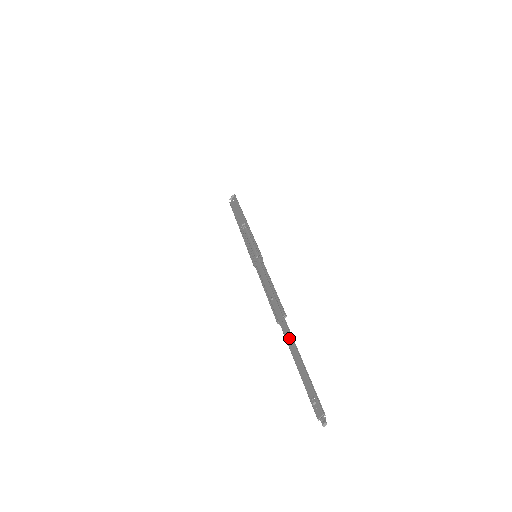
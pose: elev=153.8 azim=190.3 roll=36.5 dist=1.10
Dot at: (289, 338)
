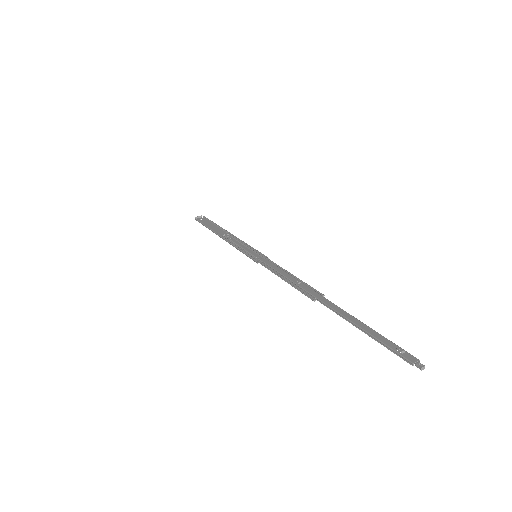
Dot at: (340, 309)
